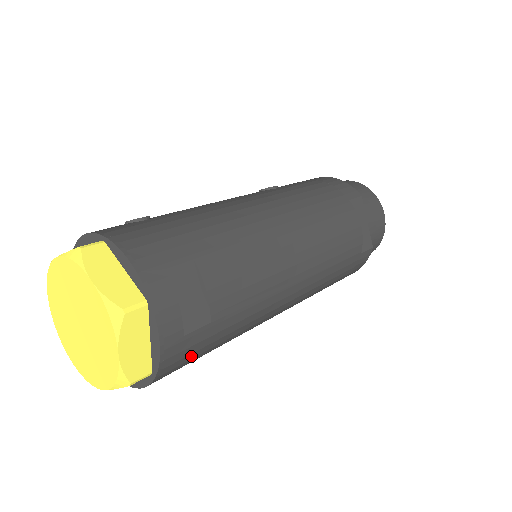
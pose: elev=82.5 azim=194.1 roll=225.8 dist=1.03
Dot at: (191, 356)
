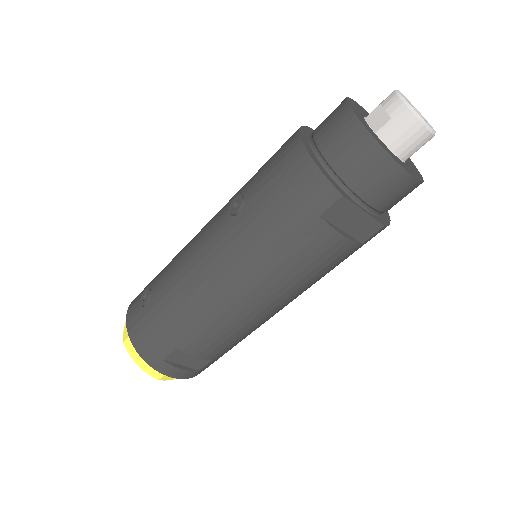
Dot at: occluded
